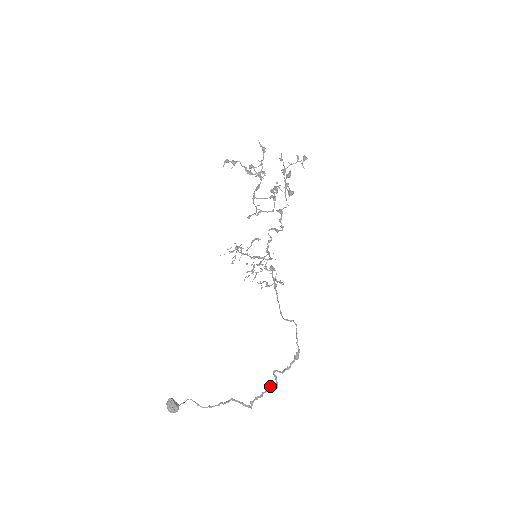
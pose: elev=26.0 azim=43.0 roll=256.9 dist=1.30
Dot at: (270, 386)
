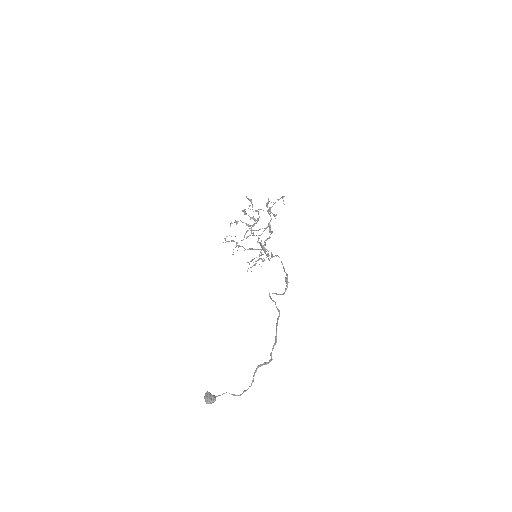
Dot at: occluded
